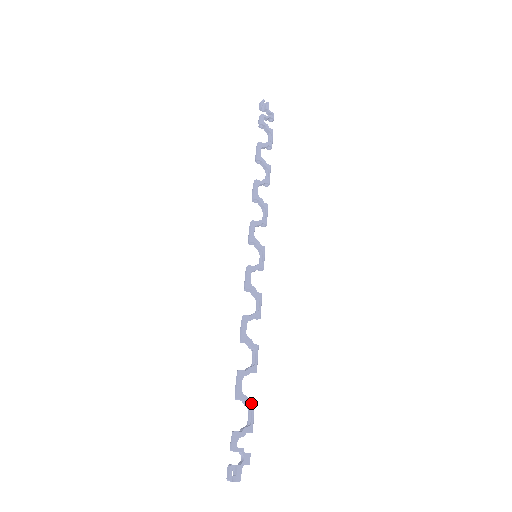
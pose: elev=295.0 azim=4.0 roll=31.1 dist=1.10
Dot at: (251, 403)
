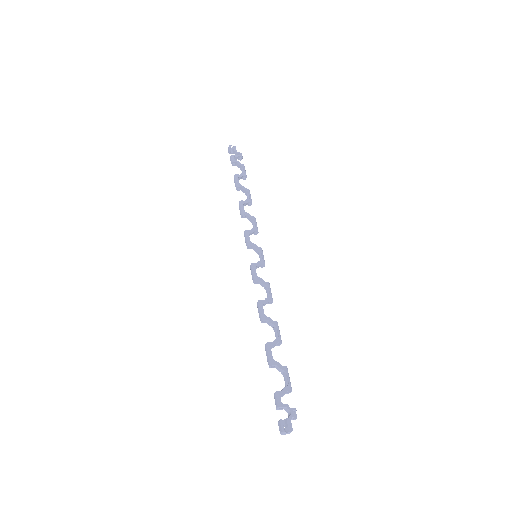
Dot at: (284, 367)
